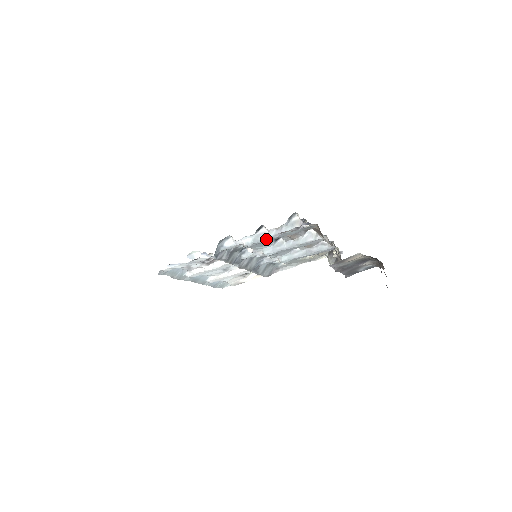
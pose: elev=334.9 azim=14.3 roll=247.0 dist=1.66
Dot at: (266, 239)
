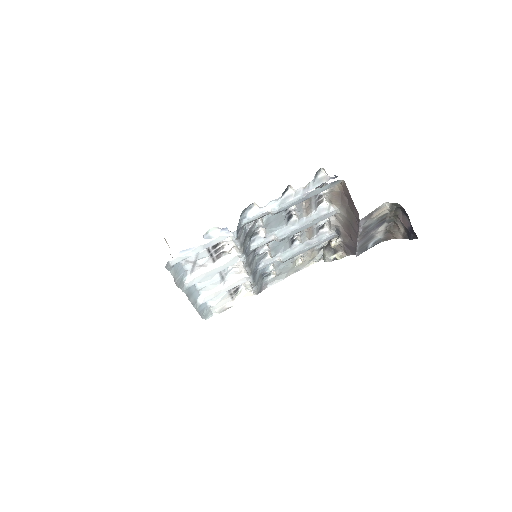
Dot at: (294, 201)
